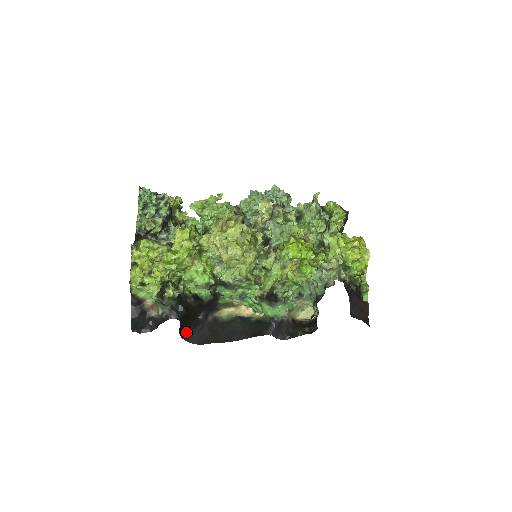
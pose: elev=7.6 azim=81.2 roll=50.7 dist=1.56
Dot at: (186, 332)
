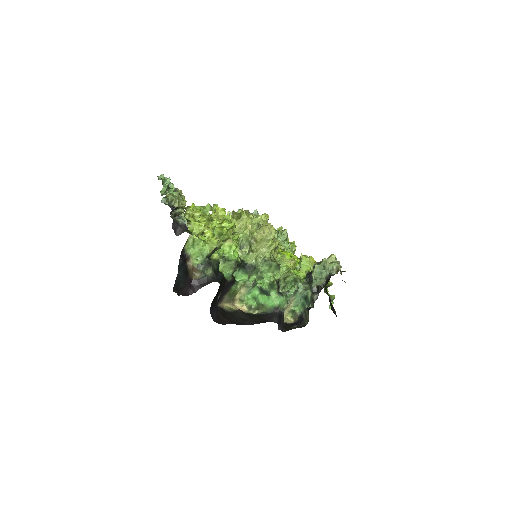
Dot at: (211, 307)
